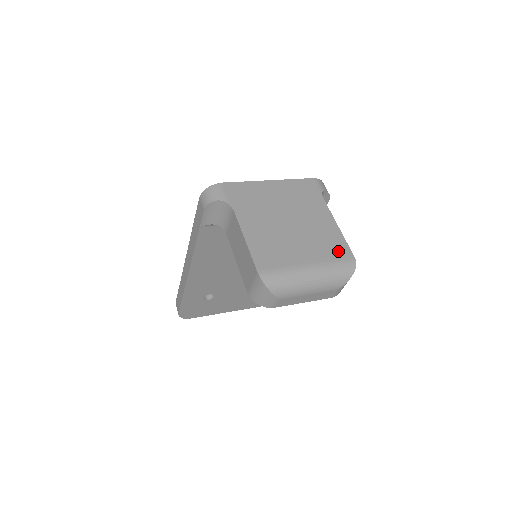
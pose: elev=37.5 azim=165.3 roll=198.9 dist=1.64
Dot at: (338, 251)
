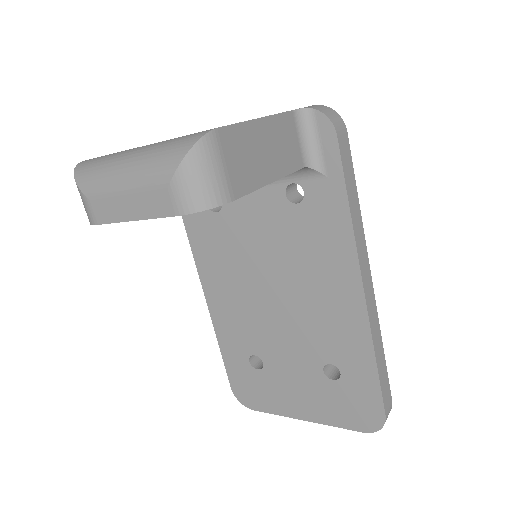
Dot at: occluded
